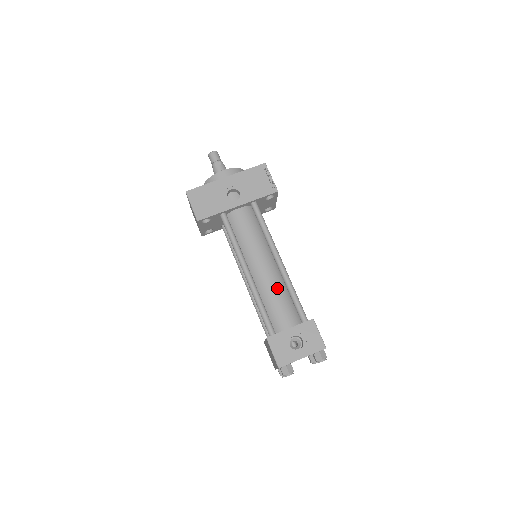
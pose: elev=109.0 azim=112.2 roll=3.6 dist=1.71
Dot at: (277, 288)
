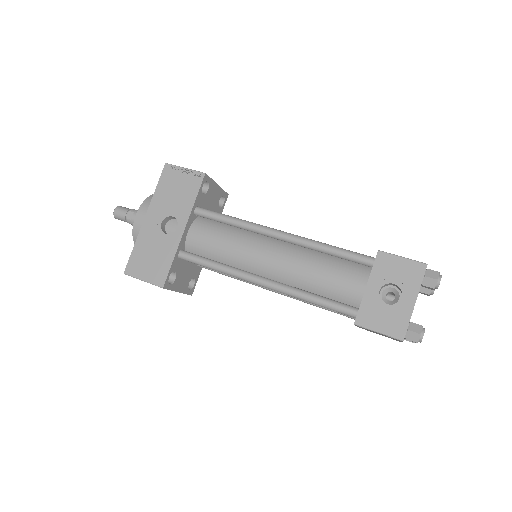
Dot at: (308, 263)
